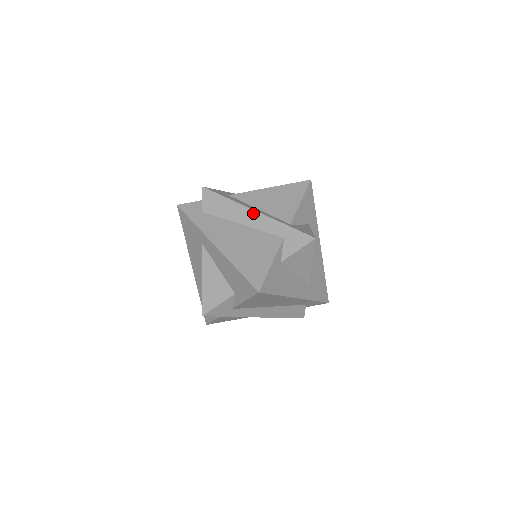
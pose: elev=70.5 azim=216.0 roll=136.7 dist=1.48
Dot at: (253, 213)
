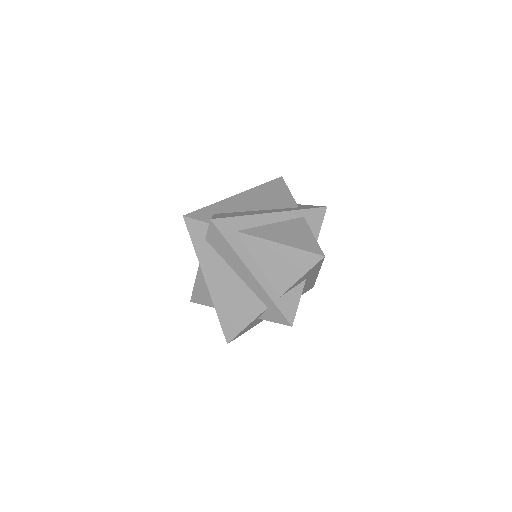
Dot at: (249, 274)
